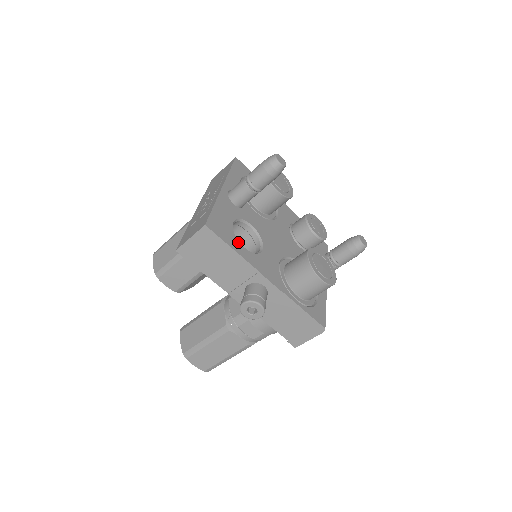
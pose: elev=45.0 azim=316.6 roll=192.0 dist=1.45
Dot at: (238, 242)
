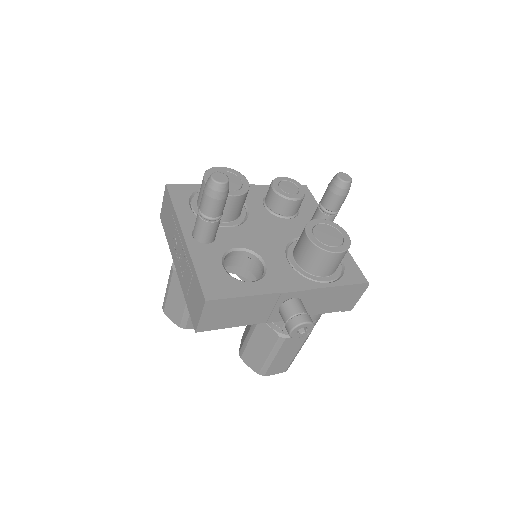
Dot at: (243, 283)
